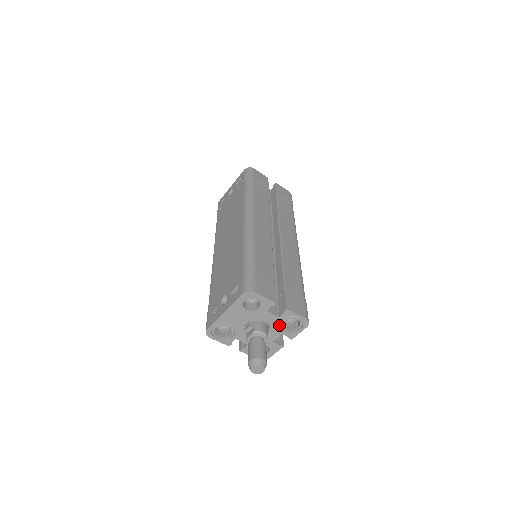
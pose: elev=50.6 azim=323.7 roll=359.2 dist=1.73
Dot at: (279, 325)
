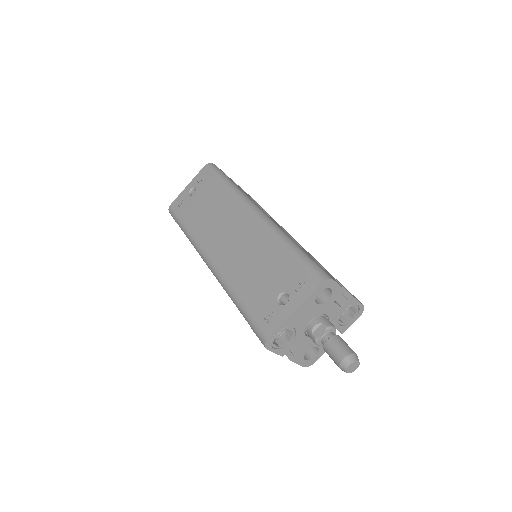
Dot at: (338, 318)
